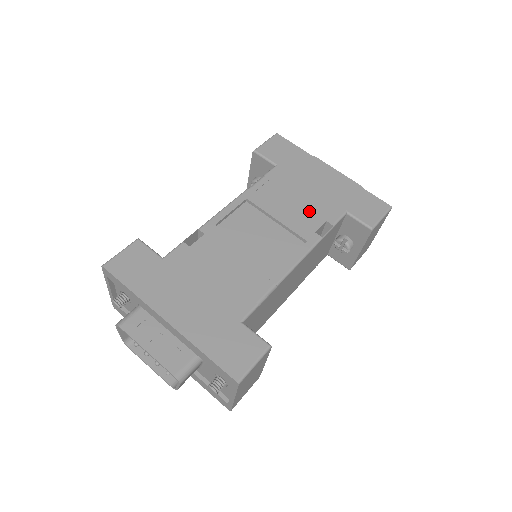
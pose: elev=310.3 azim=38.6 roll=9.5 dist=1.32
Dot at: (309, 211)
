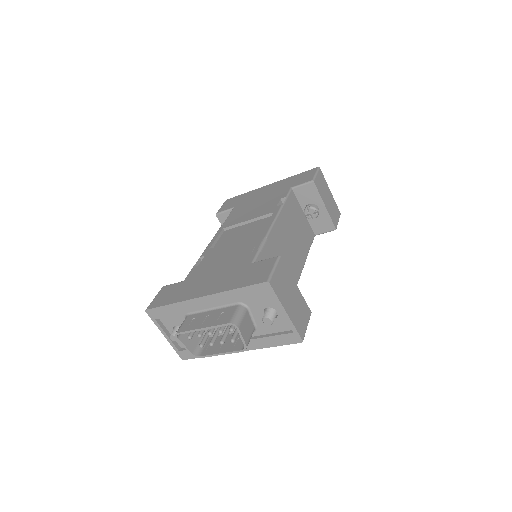
Dot at: (266, 204)
